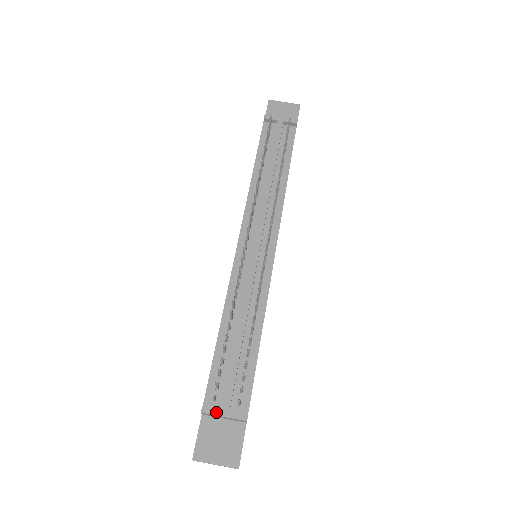
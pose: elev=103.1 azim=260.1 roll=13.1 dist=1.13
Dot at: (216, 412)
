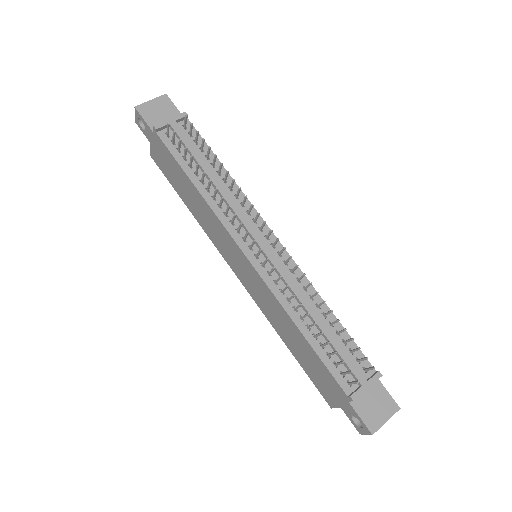
Dot at: (361, 390)
